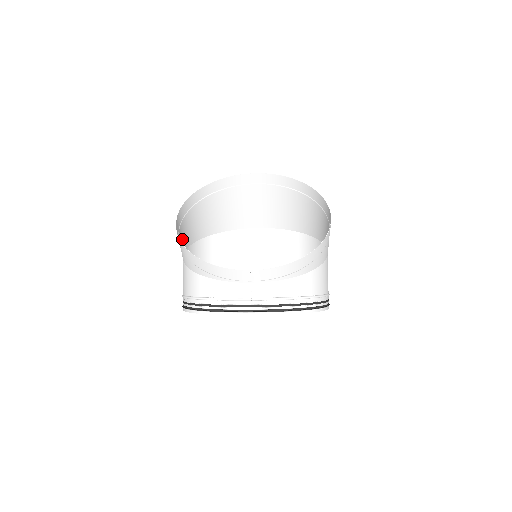
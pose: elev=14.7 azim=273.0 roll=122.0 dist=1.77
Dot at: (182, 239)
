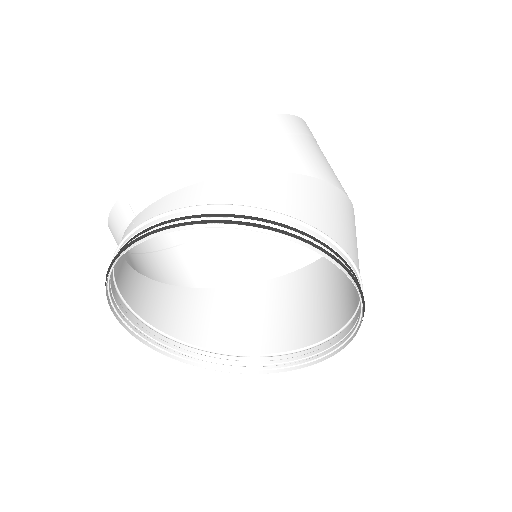
Dot at: (174, 268)
